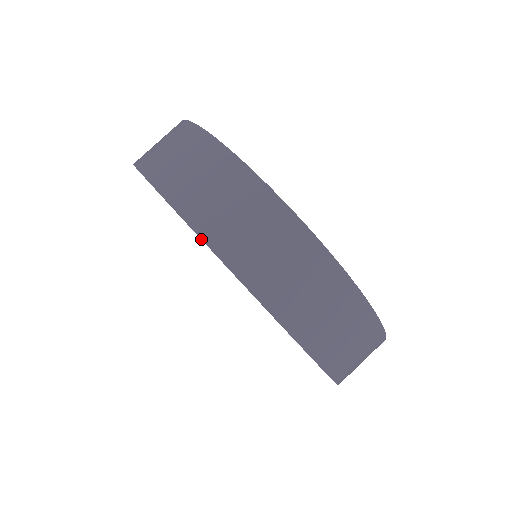
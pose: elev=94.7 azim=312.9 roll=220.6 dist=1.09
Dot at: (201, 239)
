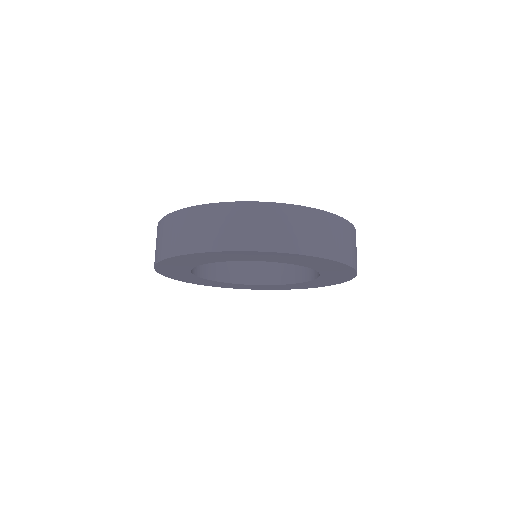
Dot at: (312, 256)
